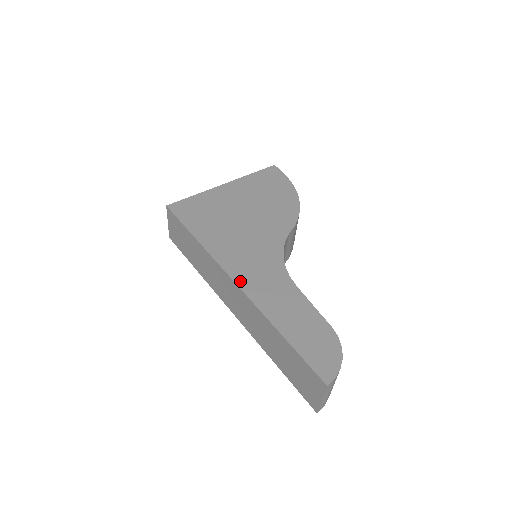
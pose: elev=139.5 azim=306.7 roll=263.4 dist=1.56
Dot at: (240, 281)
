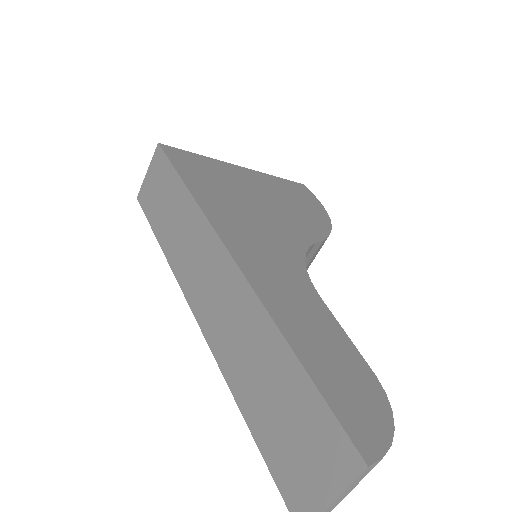
Dot at: (236, 252)
